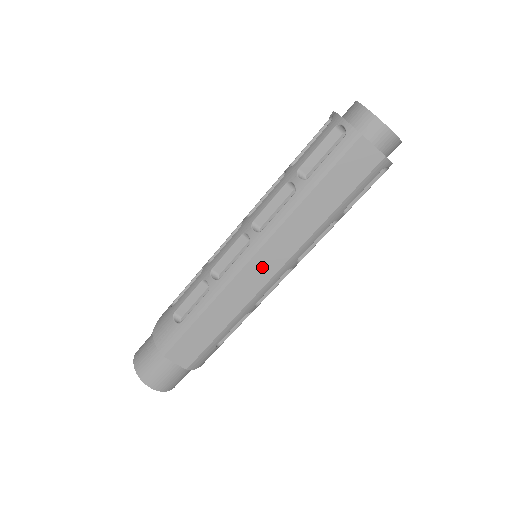
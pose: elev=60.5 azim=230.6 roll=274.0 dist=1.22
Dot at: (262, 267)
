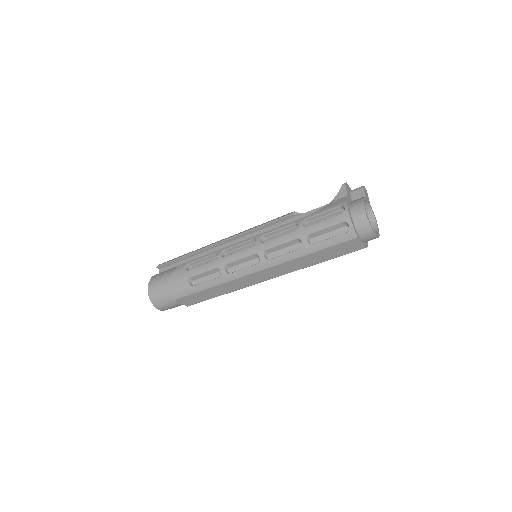
Dot at: (261, 276)
